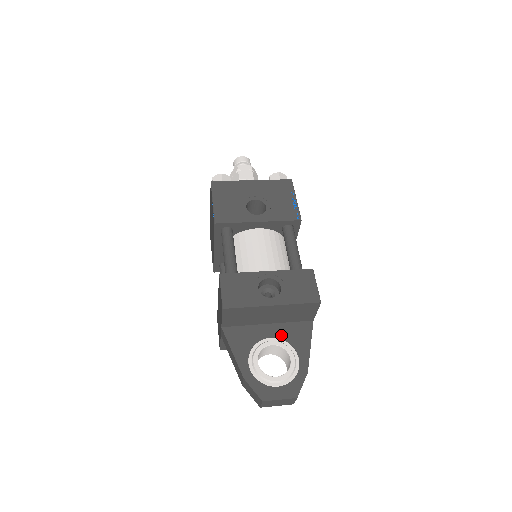
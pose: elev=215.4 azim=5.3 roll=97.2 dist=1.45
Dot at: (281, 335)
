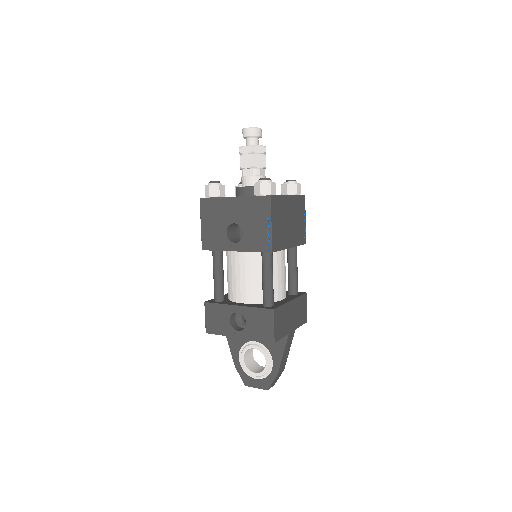
Dot at: occluded
